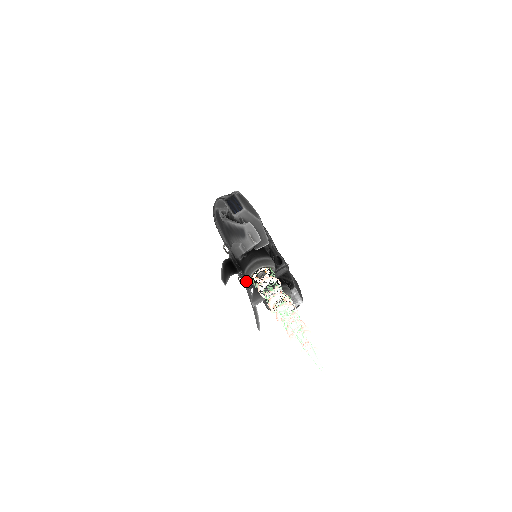
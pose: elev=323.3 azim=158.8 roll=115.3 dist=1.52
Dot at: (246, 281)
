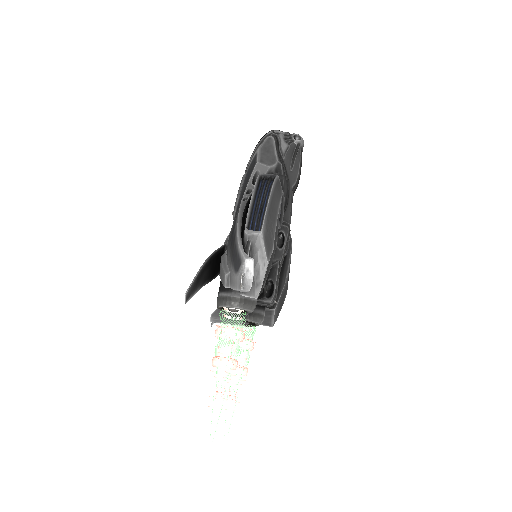
Dot at: occluded
